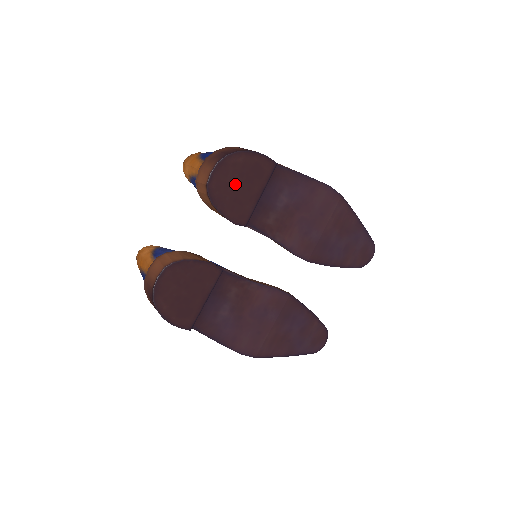
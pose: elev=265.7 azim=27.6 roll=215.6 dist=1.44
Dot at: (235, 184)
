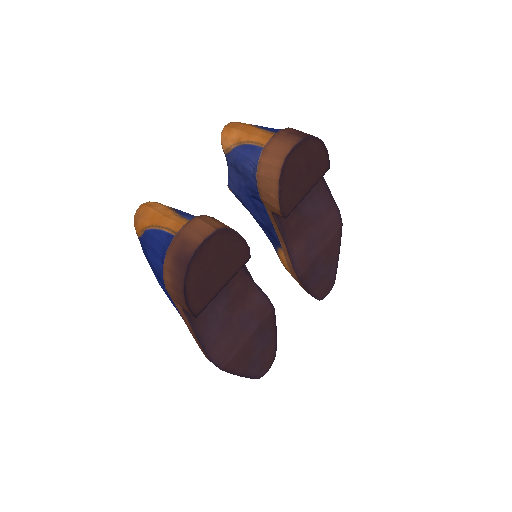
Dot at: (301, 169)
